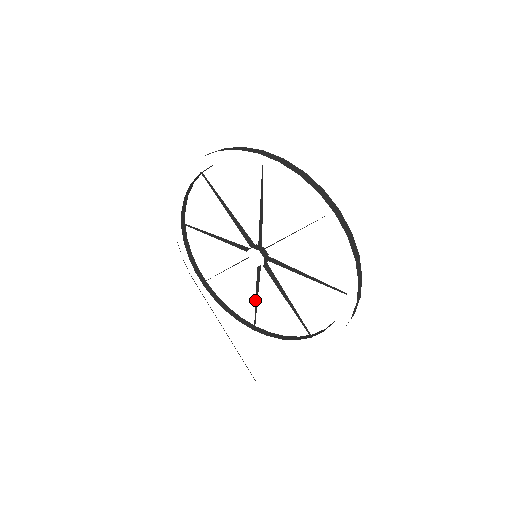
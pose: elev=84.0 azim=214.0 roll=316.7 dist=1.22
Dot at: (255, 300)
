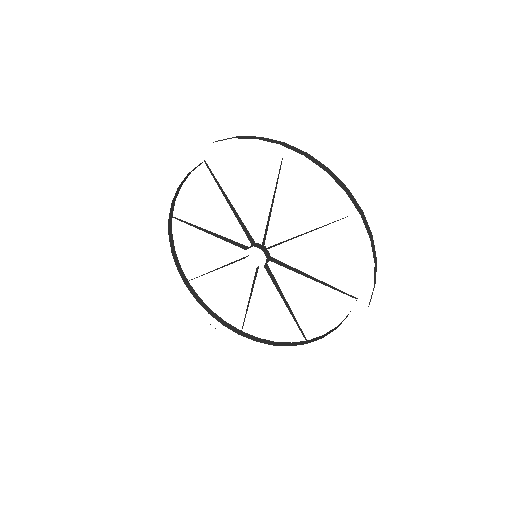
Dot at: occluded
